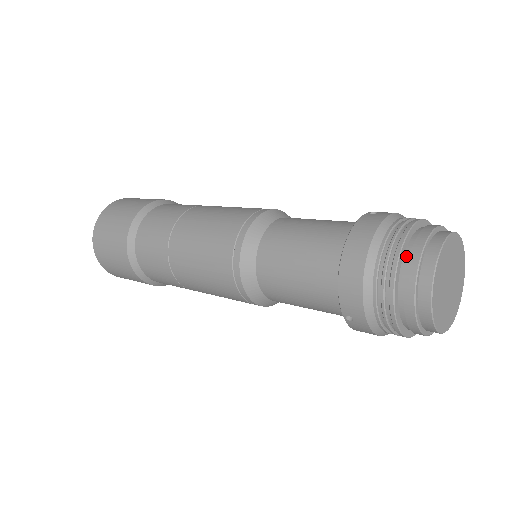
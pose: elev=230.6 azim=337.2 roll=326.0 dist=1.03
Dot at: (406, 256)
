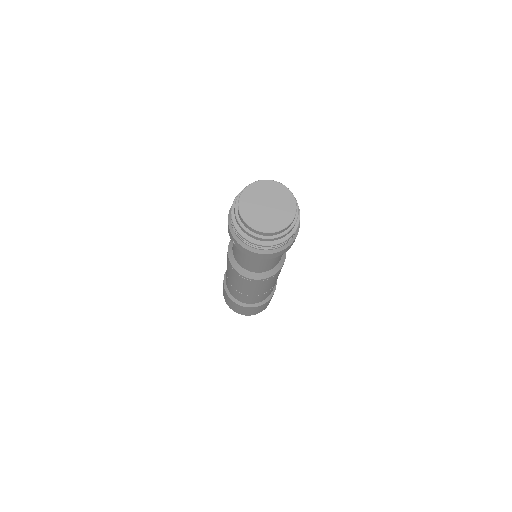
Dot at: occluded
